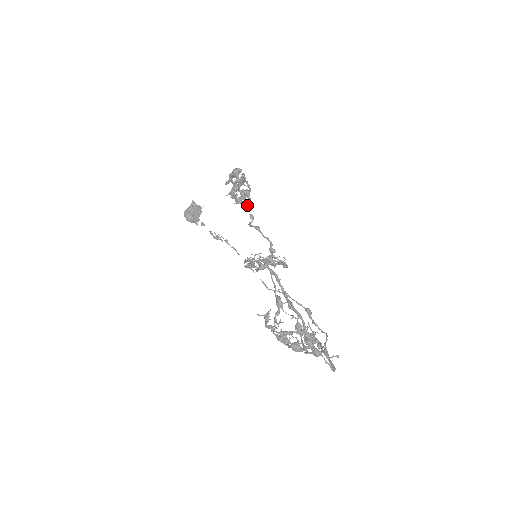
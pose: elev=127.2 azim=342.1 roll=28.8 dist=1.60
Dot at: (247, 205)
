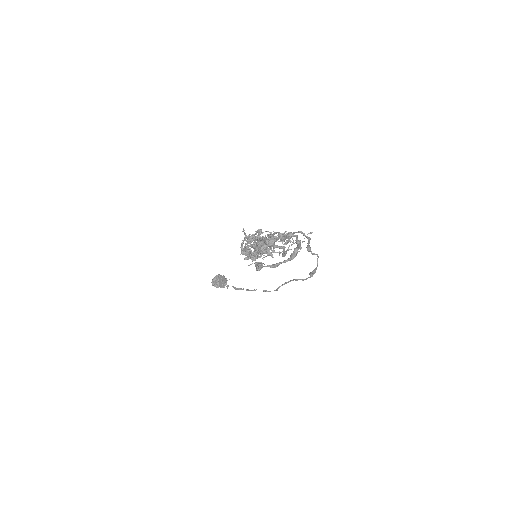
Dot at: occluded
